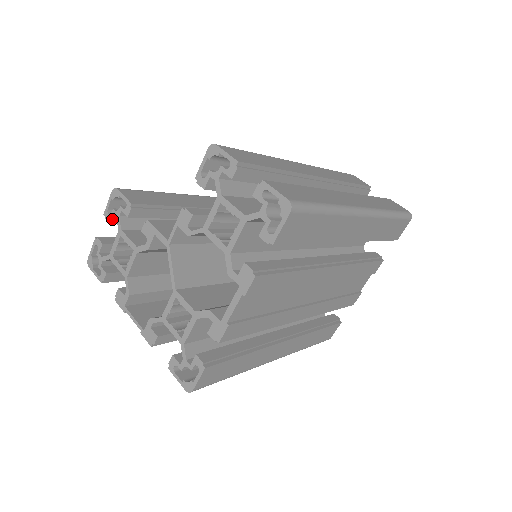
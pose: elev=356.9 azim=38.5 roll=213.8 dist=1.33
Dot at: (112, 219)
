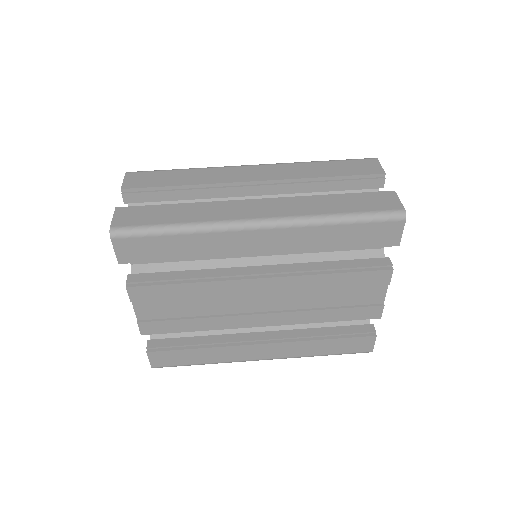
Dot at: occluded
